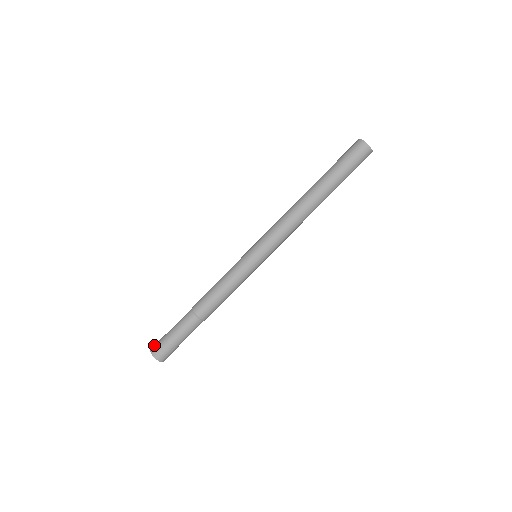
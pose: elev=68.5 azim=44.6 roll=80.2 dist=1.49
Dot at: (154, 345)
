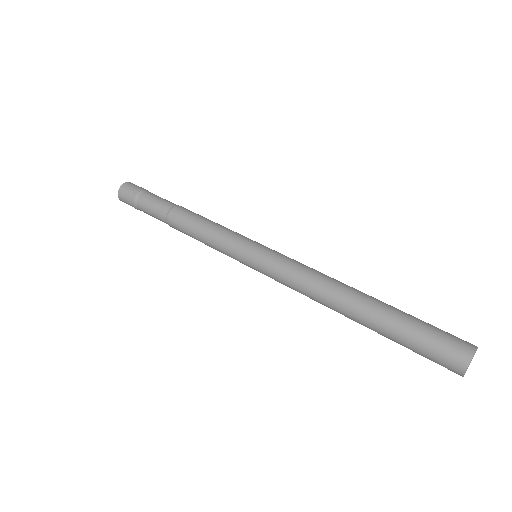
Dot at: (124, 188)
